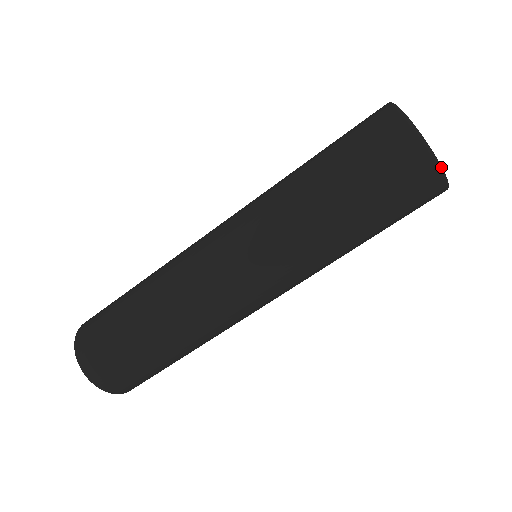
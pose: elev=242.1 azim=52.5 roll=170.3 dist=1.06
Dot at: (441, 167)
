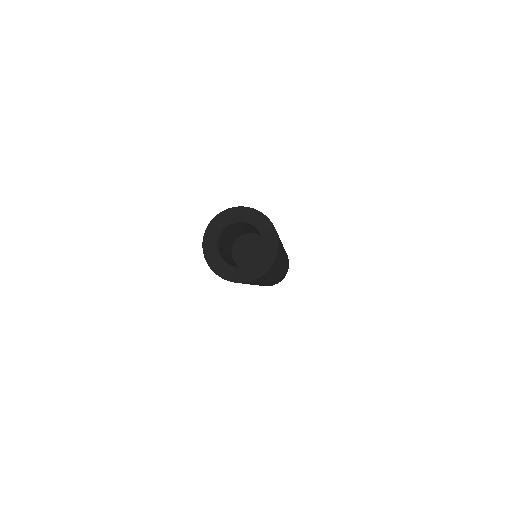
Dot at: (260, 275)
